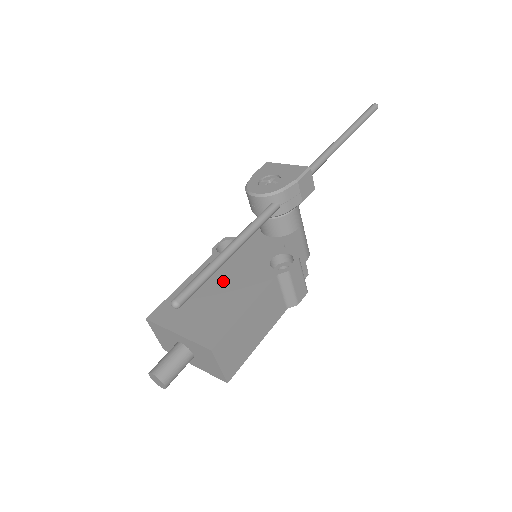
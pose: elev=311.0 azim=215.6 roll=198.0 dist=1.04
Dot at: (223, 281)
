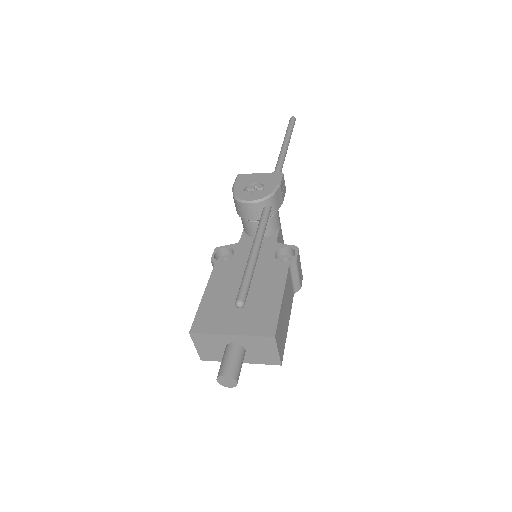
Dot at: occluded
